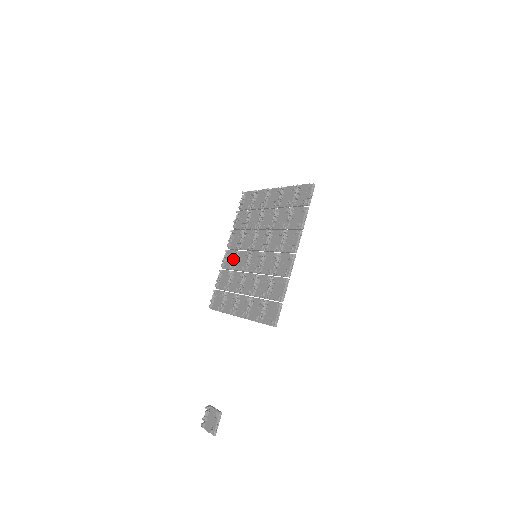
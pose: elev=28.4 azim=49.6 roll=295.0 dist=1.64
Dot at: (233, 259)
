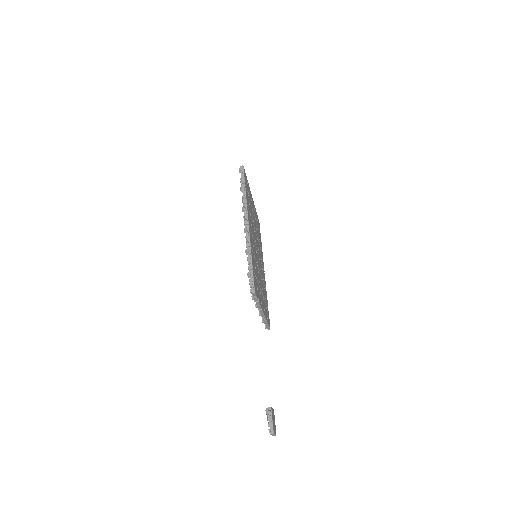
Dot at: occluded
